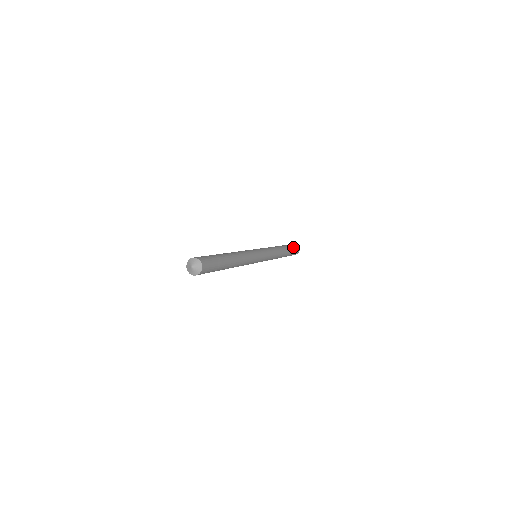
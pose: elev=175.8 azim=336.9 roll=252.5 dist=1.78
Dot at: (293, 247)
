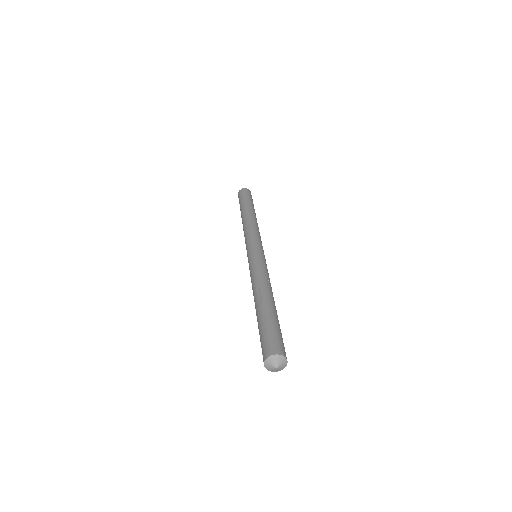
Dot at: (248, 197)
